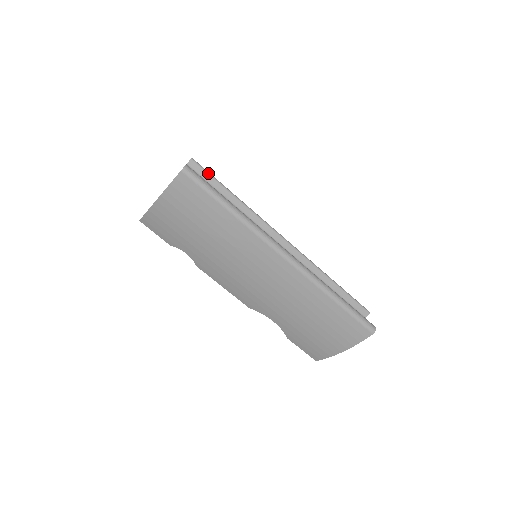
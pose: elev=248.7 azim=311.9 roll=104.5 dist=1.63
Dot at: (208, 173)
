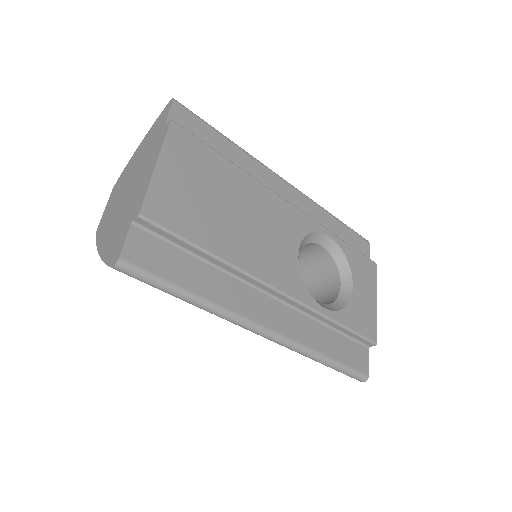
Dot at: (166, 231)
